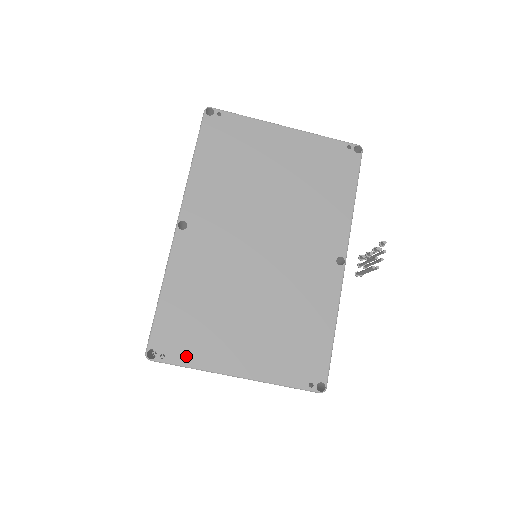
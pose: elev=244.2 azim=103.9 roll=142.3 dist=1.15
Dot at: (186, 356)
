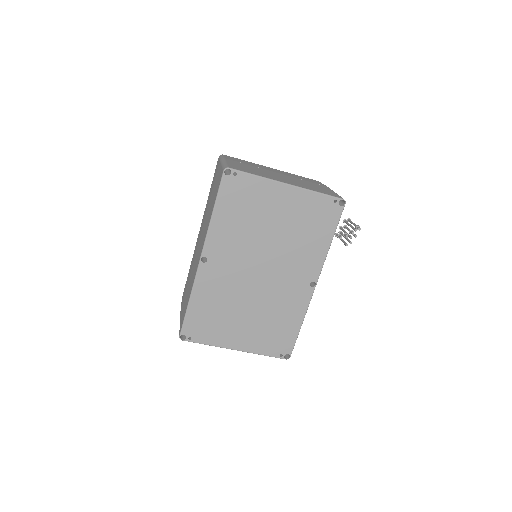
Dot at: (205, 339)
